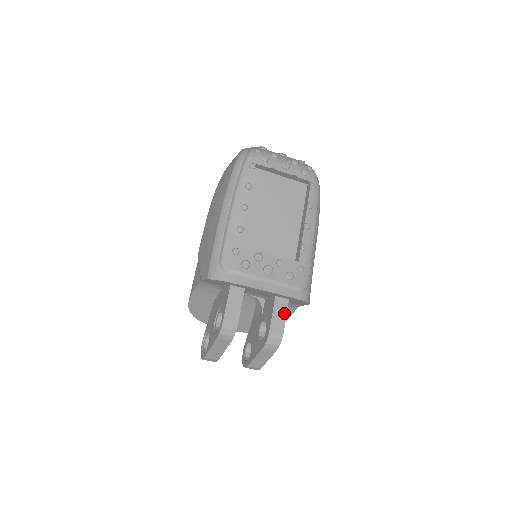
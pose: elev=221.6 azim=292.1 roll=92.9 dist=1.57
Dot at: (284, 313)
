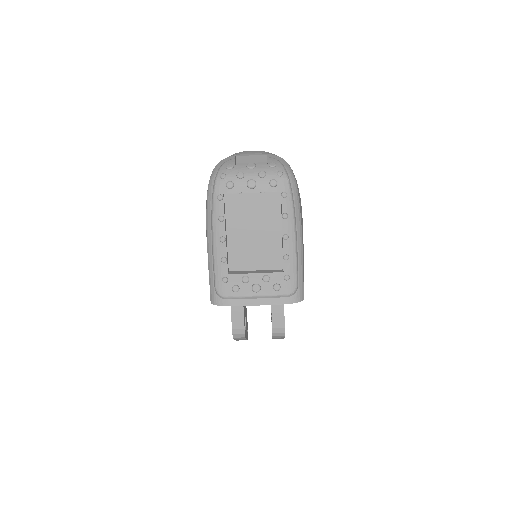
Dot at: (282, 312)
